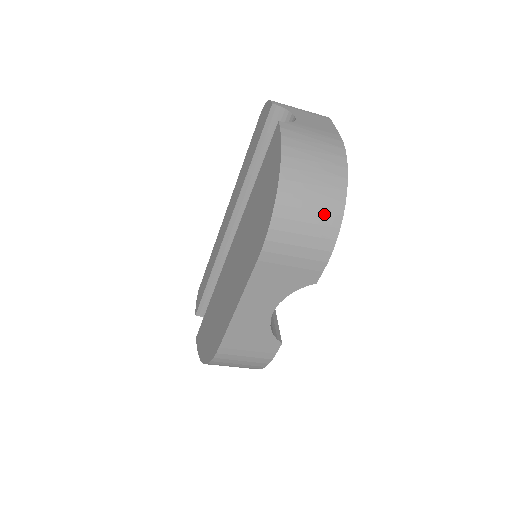
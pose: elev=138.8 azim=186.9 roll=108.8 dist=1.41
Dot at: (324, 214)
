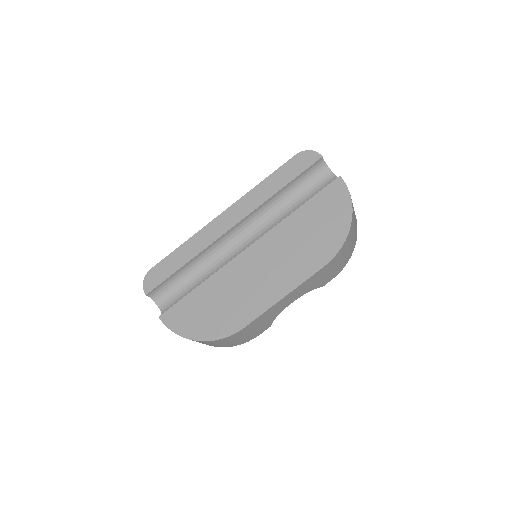
Dot at: (353, 245)
